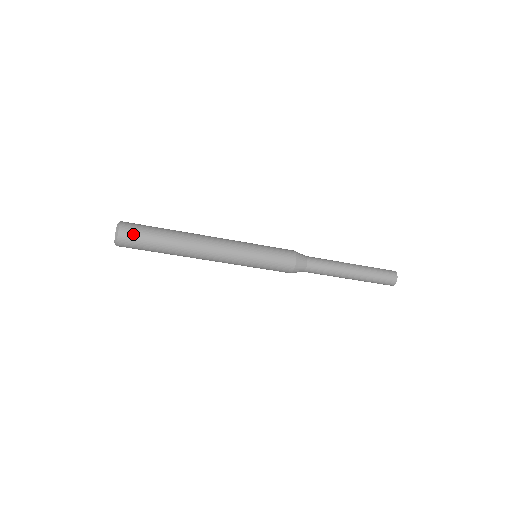
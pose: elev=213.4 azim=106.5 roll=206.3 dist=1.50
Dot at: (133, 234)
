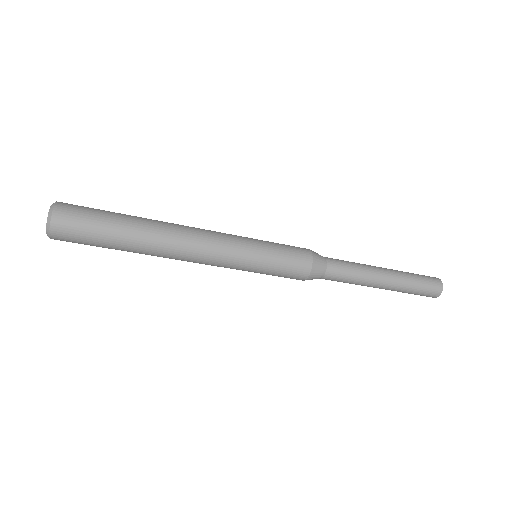
Dot at: (73, 228)
